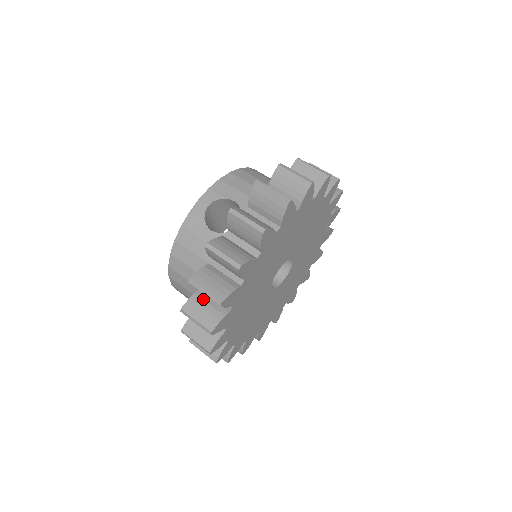
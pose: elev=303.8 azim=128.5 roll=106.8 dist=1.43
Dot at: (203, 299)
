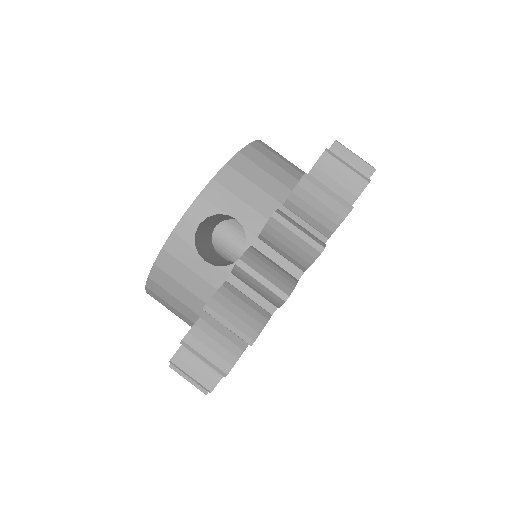
Dot at: occluded
